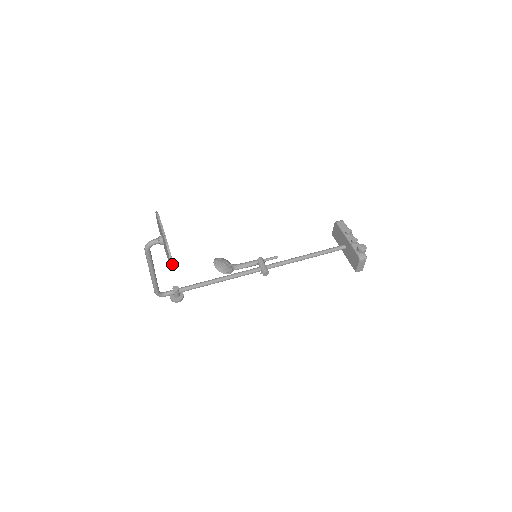
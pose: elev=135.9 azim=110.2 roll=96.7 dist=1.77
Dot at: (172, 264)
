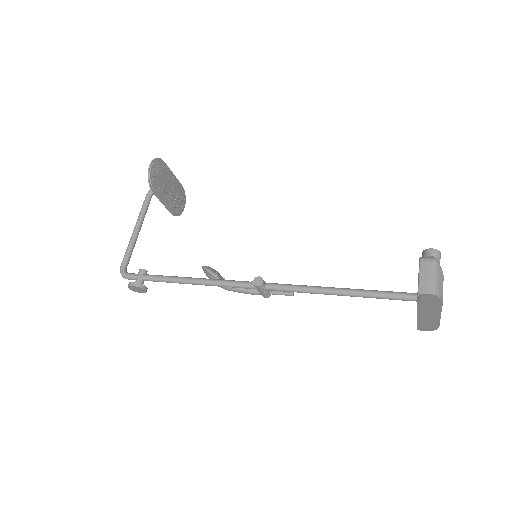
Dot at: (151, 167)
